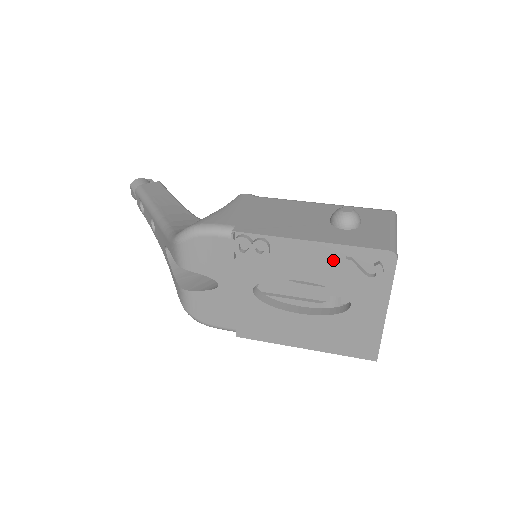
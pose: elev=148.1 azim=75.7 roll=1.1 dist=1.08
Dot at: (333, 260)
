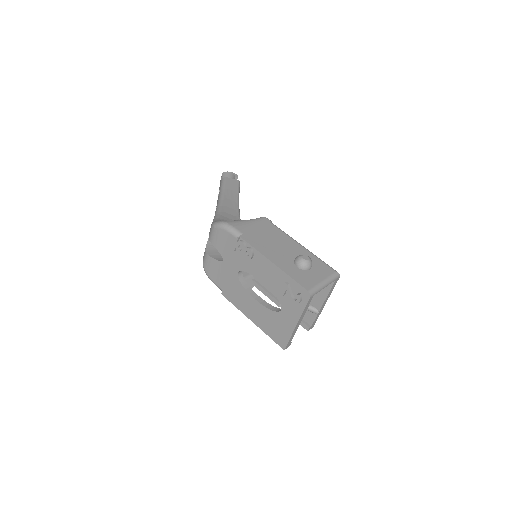
Dot at: (280, 280)
